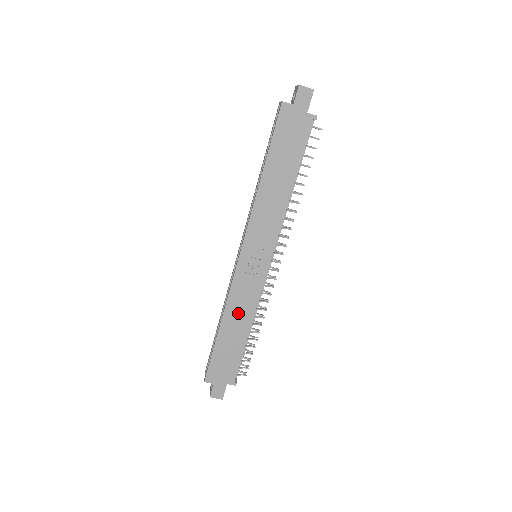
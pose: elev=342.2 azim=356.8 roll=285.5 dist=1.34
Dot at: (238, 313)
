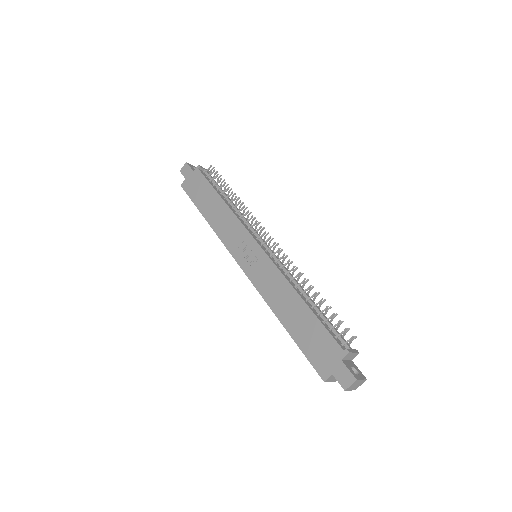
Dot at: (280, 298)
